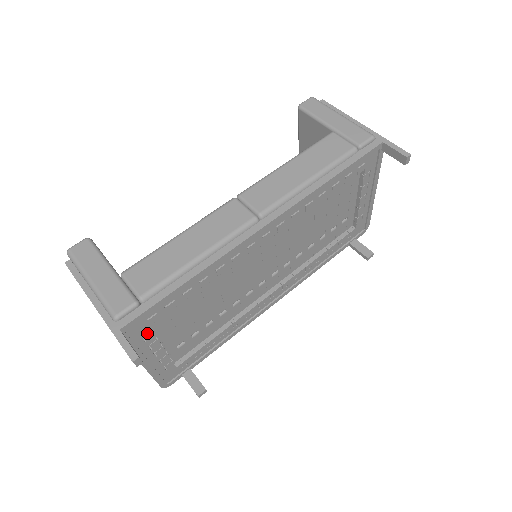
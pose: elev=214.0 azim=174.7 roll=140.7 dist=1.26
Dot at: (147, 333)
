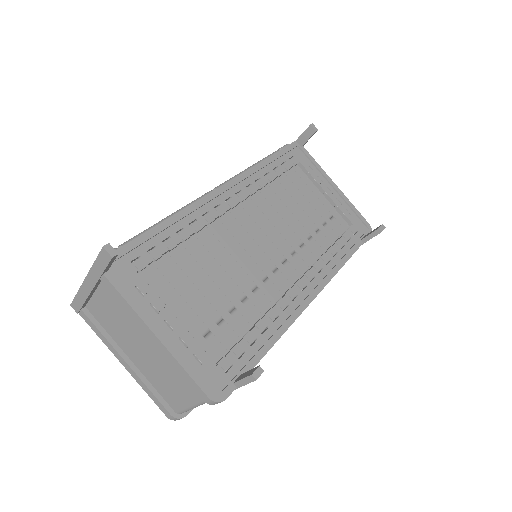
Dot at: (140, 283)
